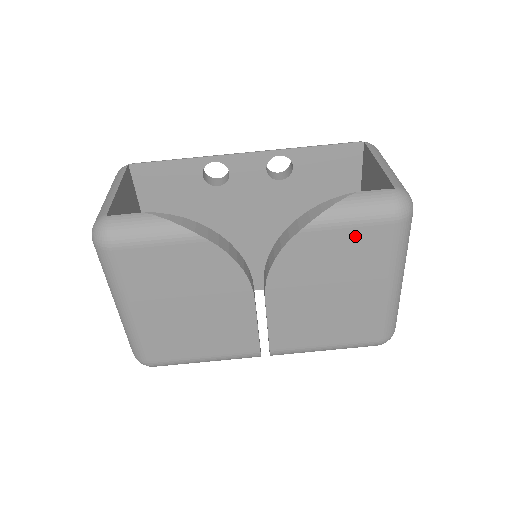
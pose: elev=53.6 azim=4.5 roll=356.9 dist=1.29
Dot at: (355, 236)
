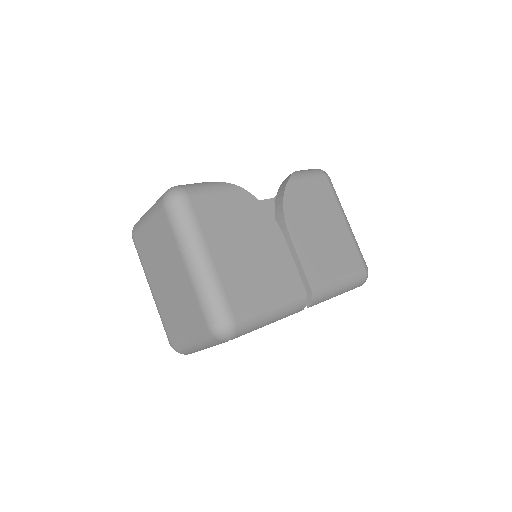
Dot at: (314, 186)
